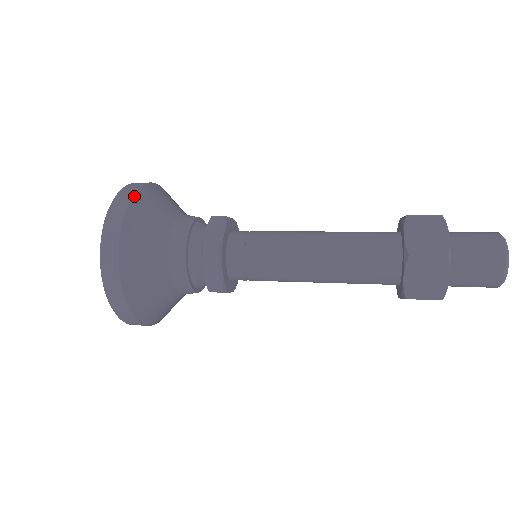
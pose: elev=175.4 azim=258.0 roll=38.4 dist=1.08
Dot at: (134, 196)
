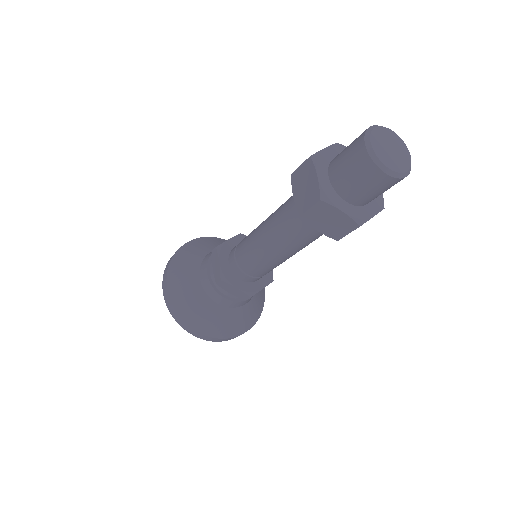
Dot at: (199, 238)
